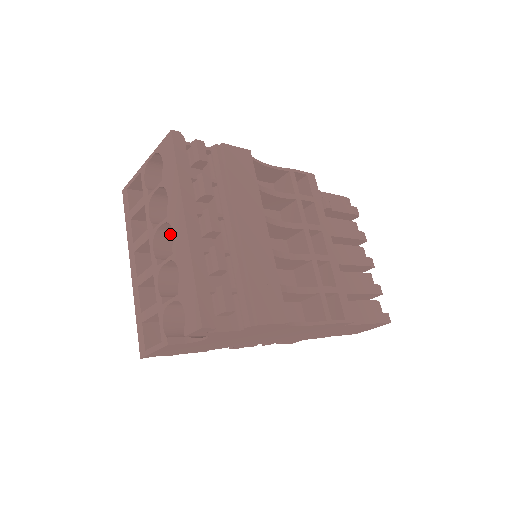
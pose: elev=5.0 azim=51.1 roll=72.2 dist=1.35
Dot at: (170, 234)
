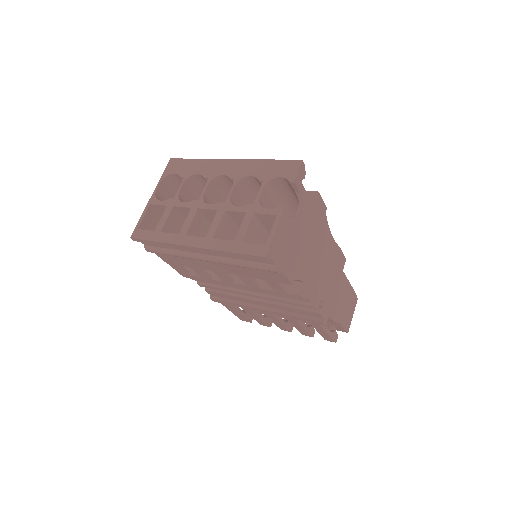
Dot at: occluded
